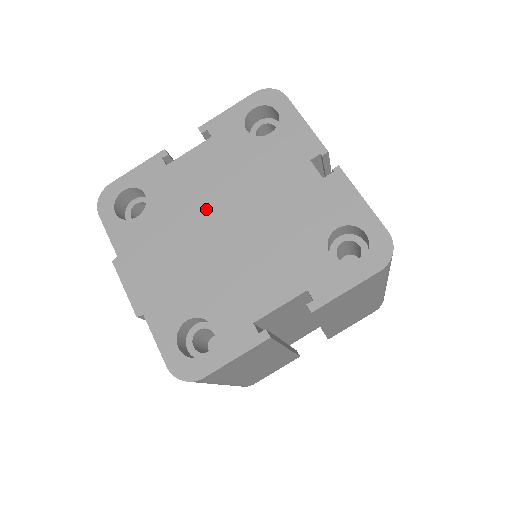
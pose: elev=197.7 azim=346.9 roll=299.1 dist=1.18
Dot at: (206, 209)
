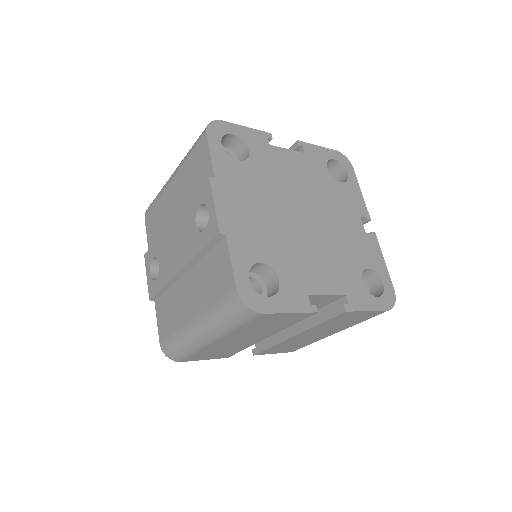
Dot at: (292, 196)
